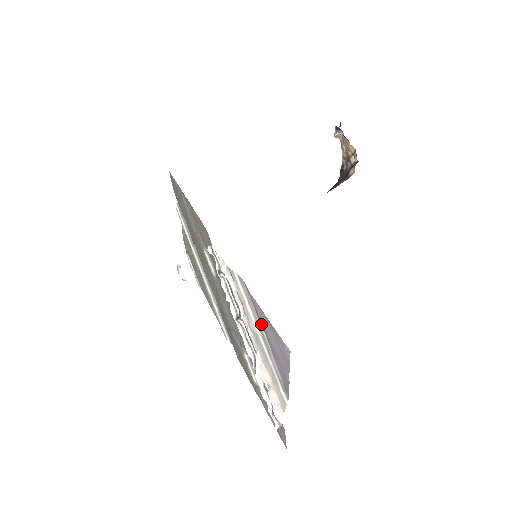
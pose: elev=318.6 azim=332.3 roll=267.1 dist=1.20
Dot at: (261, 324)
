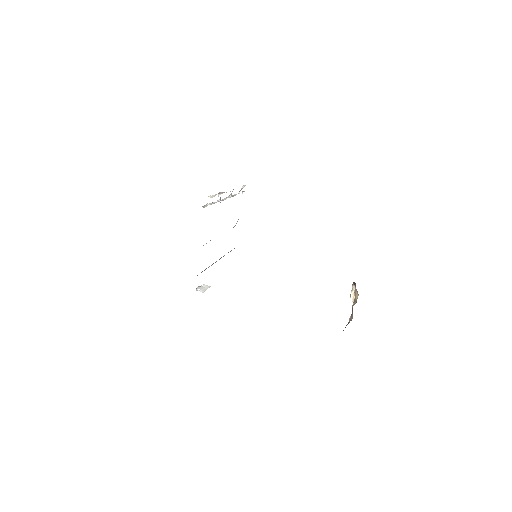
Dot at: occluded
